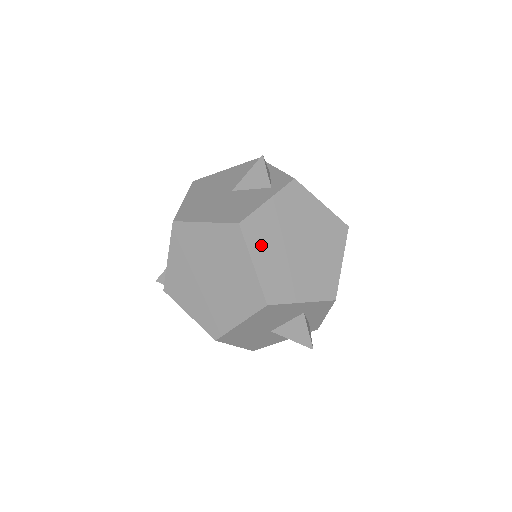
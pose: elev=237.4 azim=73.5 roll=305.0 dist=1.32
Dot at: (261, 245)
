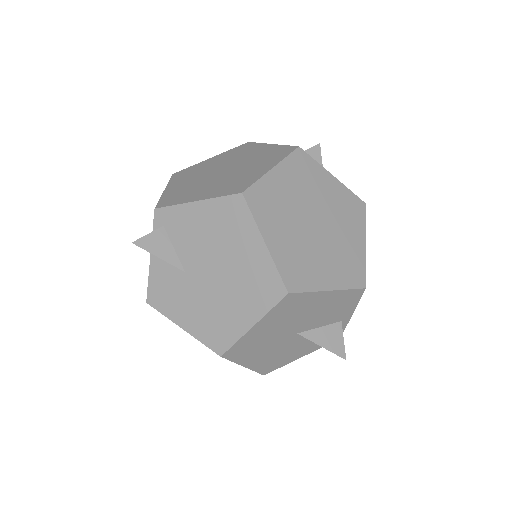
Dot at: occluded
